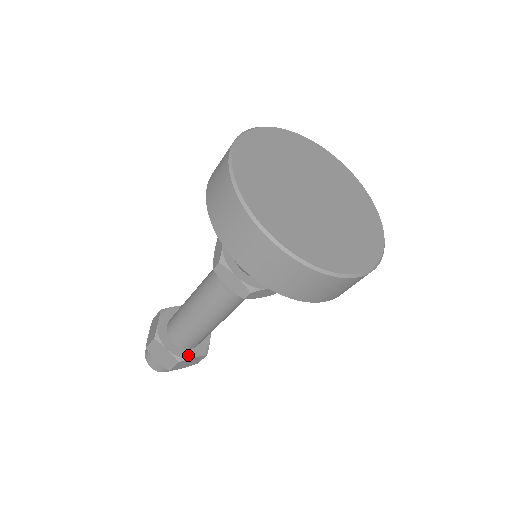
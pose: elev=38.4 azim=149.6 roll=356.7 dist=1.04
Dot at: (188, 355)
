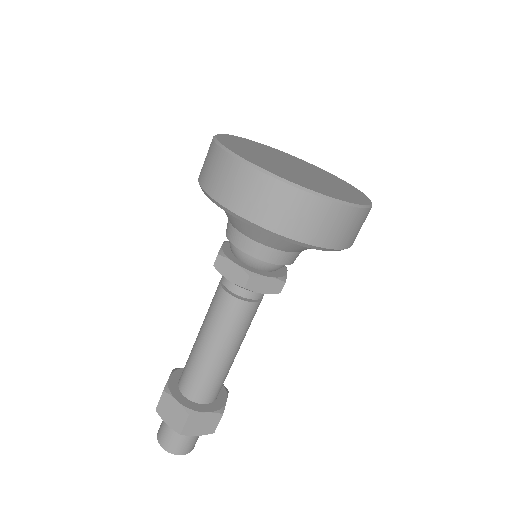
Dot at: (200, 409)
